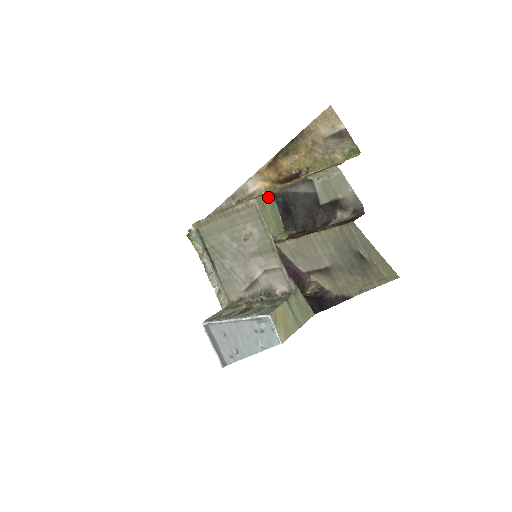
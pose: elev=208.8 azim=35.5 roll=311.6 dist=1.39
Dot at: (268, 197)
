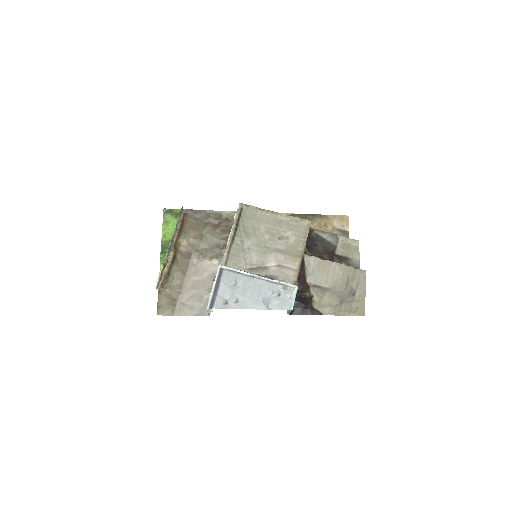
Dot at: occluded
